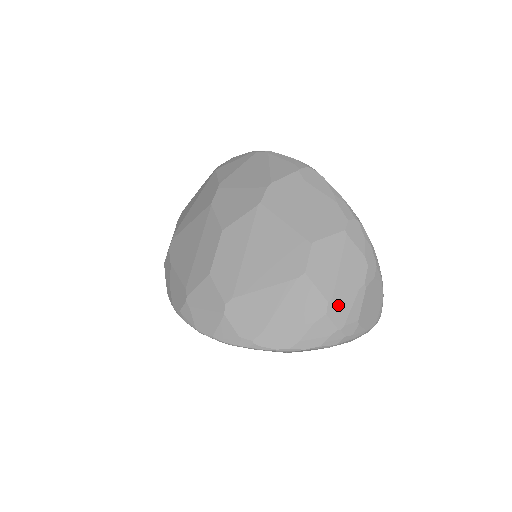
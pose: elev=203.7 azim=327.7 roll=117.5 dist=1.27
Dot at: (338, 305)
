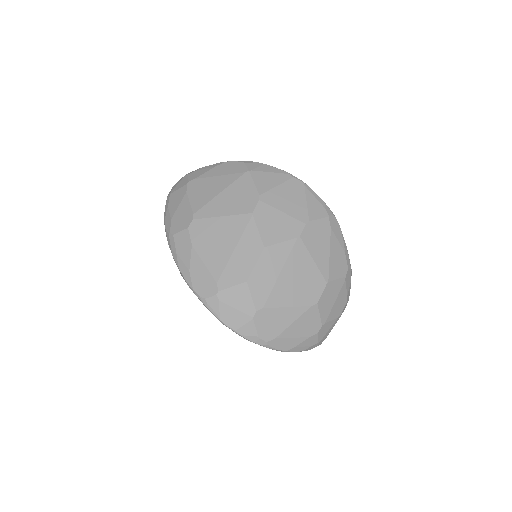
Dot at: (325, 328)
